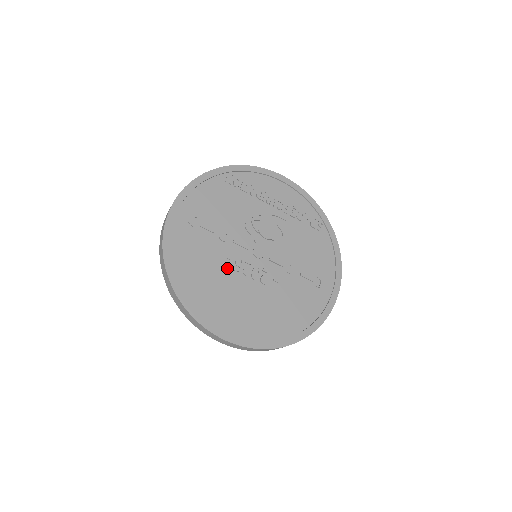
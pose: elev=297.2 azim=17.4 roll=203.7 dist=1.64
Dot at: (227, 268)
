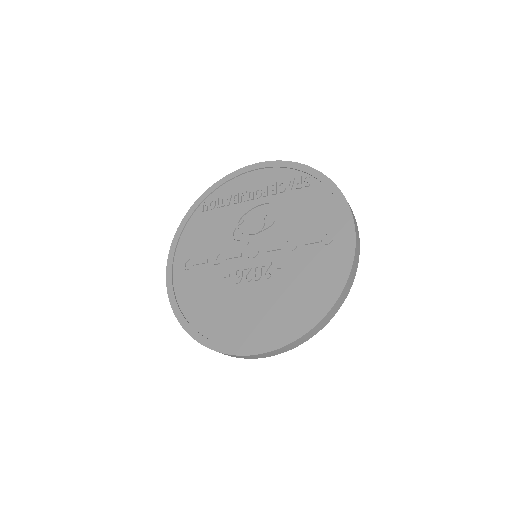
Dot at: (229, 286)
